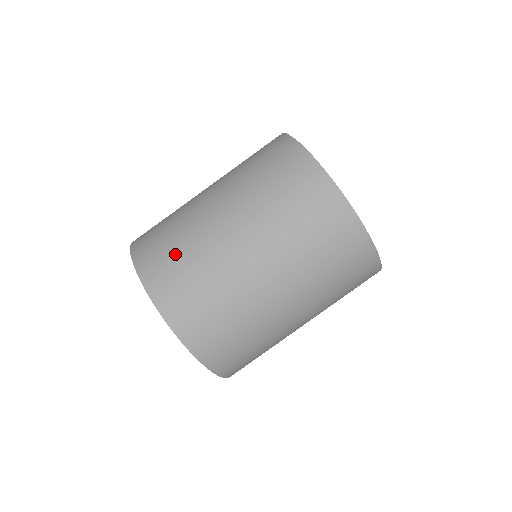
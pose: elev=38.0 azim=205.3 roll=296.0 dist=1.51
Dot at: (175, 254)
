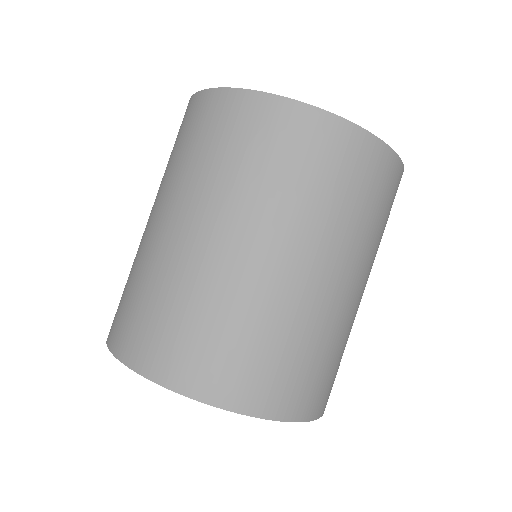
Dot at: (175, 321)
